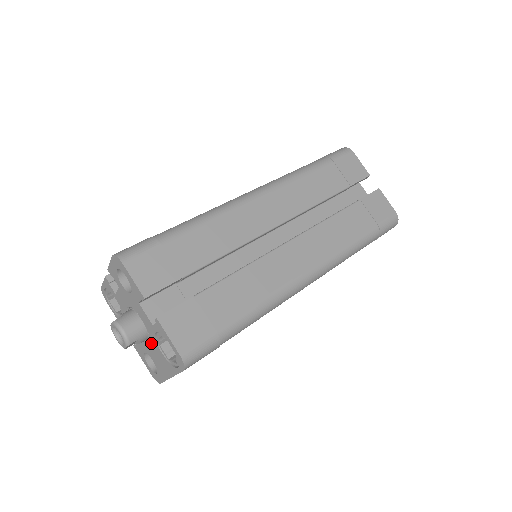
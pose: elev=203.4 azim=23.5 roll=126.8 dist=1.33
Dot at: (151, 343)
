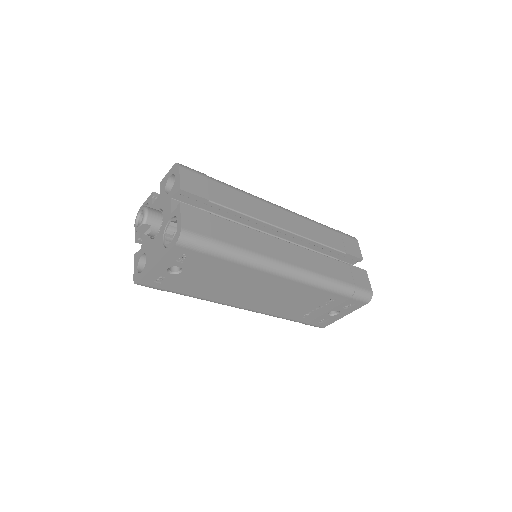
Dot at: (157, 236)
